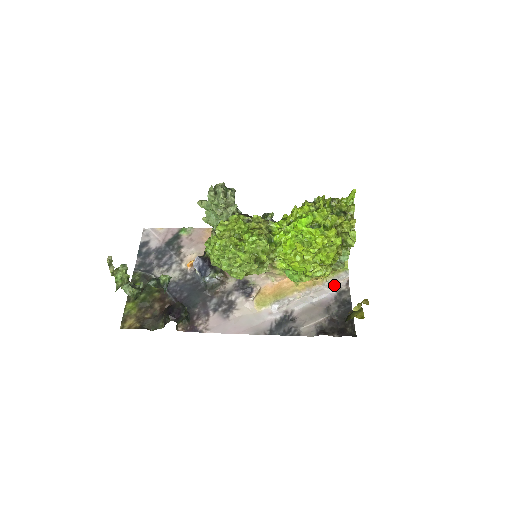
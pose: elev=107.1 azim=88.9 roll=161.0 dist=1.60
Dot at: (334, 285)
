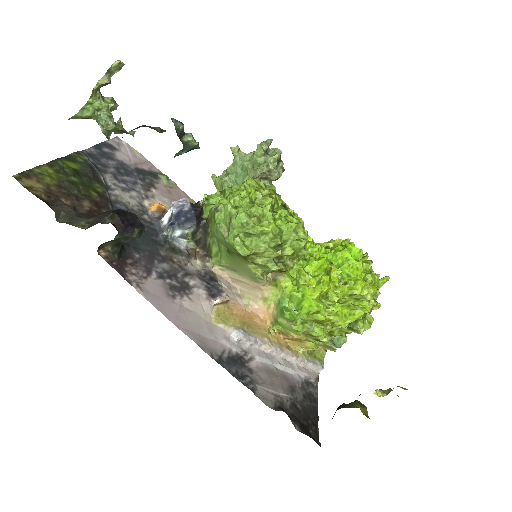
Dot at: (304, 368)
